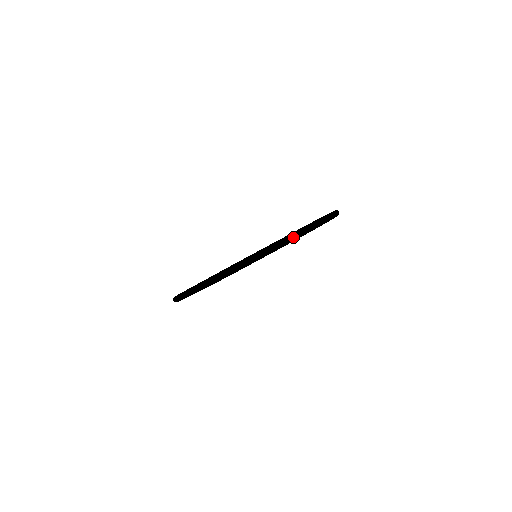
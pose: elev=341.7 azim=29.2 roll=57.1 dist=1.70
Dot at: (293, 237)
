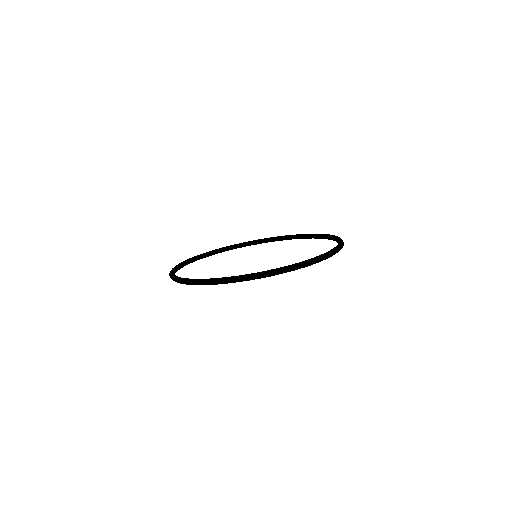
Dot at: (206, 282)
